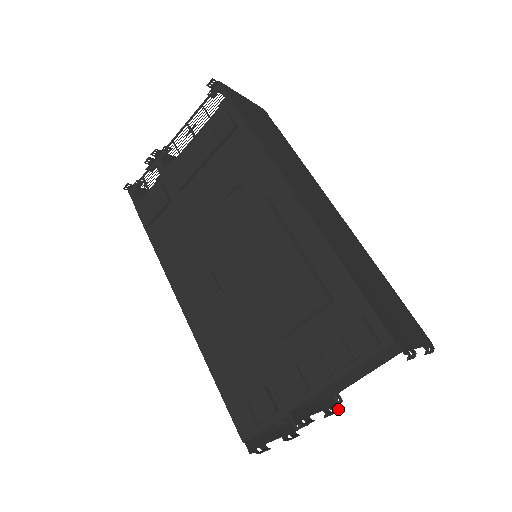
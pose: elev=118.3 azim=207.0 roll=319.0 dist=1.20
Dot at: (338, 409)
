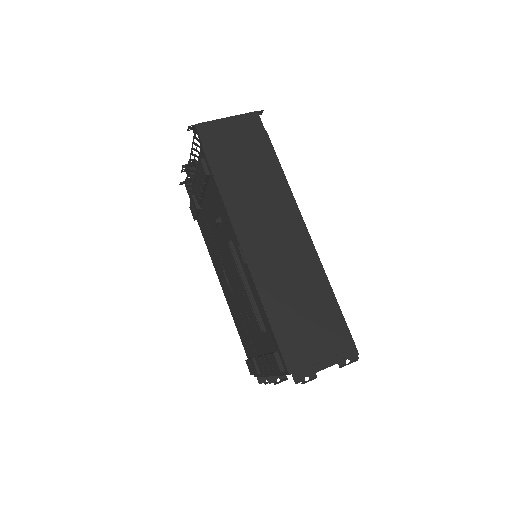
Dot at: occluded
